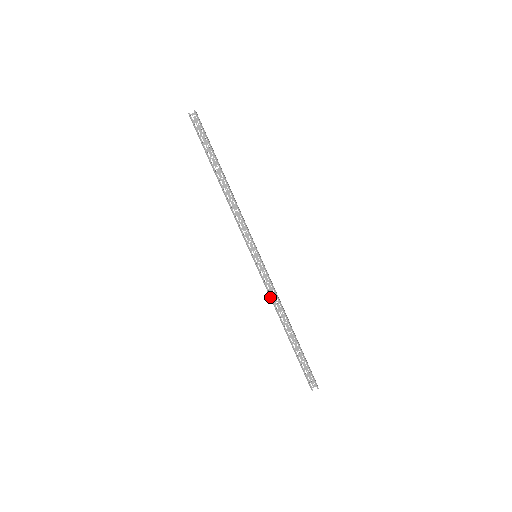
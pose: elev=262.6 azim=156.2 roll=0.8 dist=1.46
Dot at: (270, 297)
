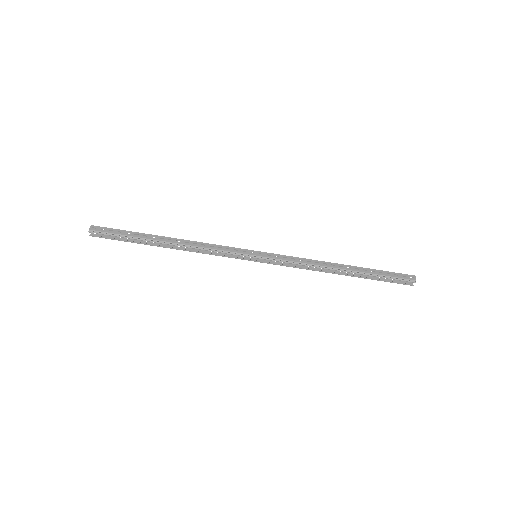
Dot at: occluded
